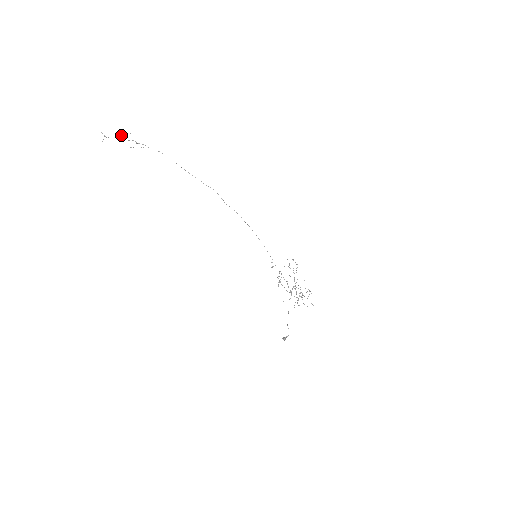
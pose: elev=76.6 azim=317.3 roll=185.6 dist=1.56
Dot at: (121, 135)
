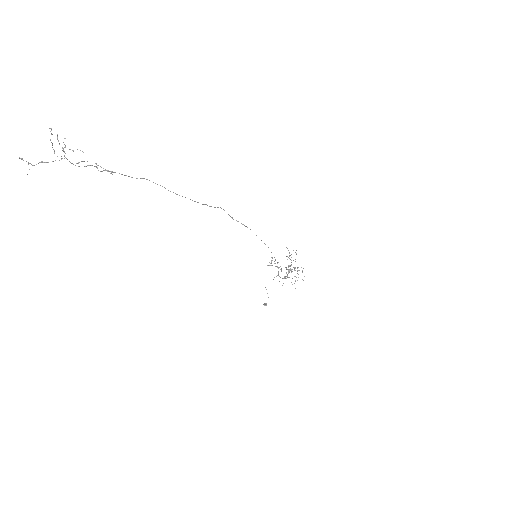
Dot at: occluded
